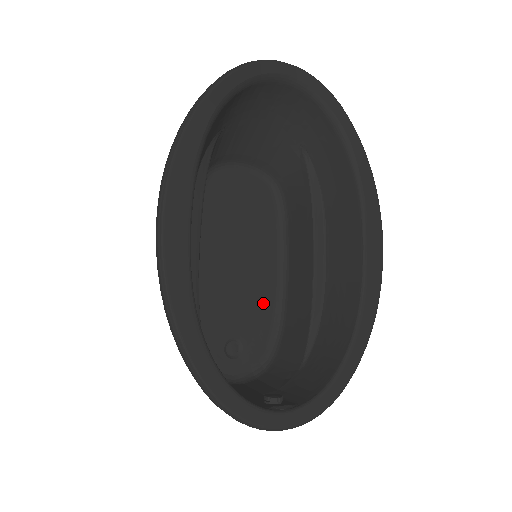
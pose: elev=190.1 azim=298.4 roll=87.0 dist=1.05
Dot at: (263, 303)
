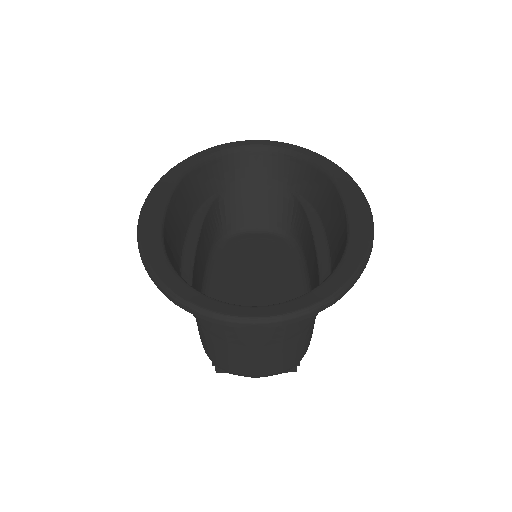
Dot at: occluded
